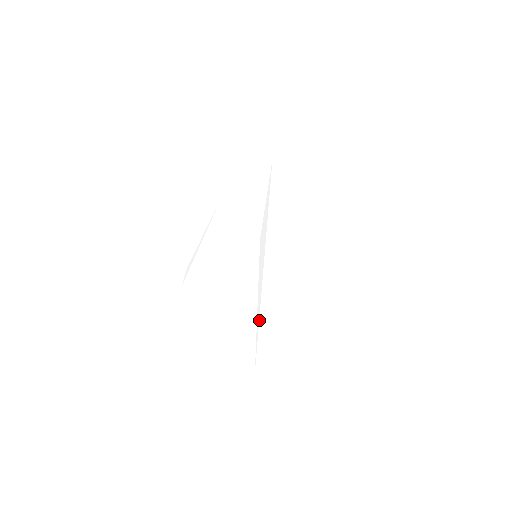
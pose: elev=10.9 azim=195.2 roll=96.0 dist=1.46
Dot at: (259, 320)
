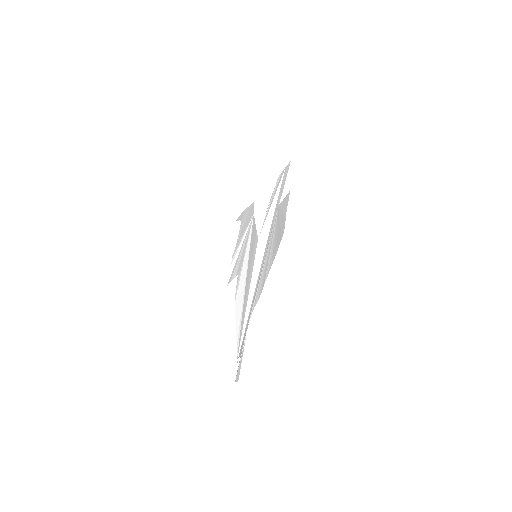
Dot at: occluded
